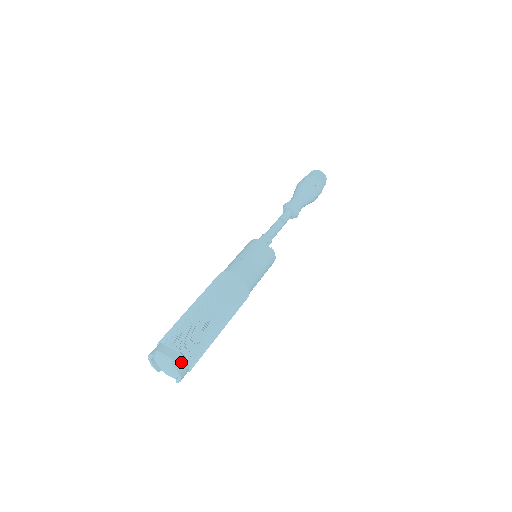
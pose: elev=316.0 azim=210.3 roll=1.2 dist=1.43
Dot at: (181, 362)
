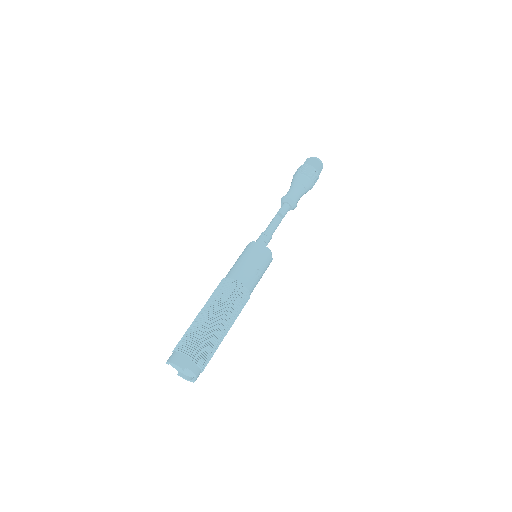
Dot at: occluded
